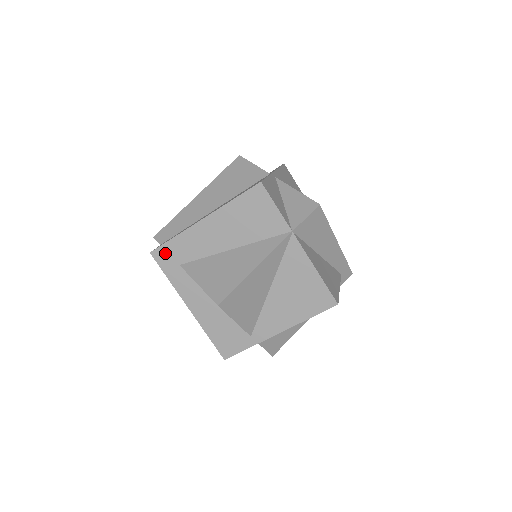
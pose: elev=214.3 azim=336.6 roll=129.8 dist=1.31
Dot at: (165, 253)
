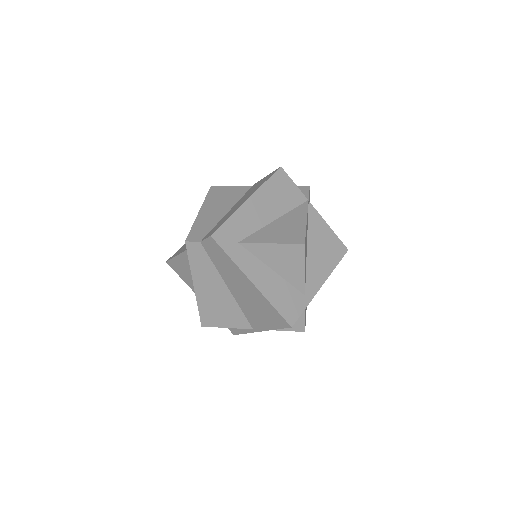
Dot at: (224, 234)
